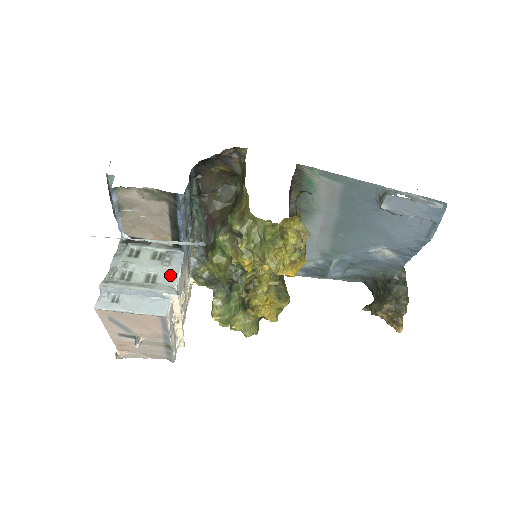
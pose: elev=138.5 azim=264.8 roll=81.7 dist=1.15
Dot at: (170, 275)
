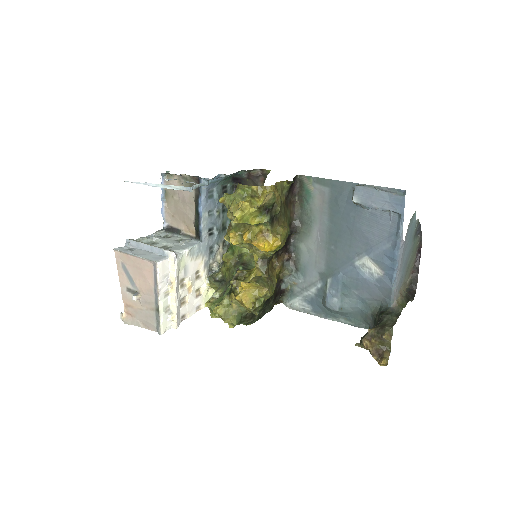
Dot at: (180, 248)
